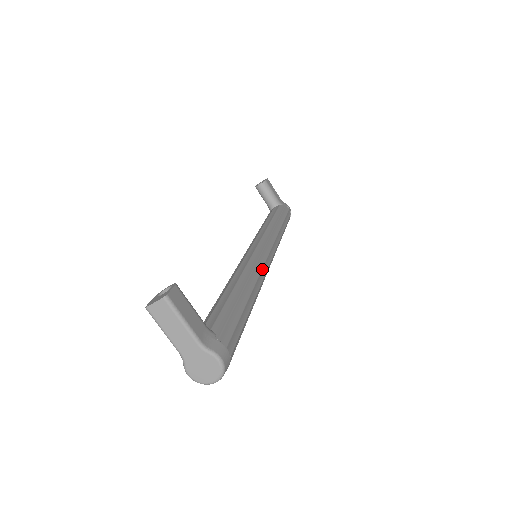
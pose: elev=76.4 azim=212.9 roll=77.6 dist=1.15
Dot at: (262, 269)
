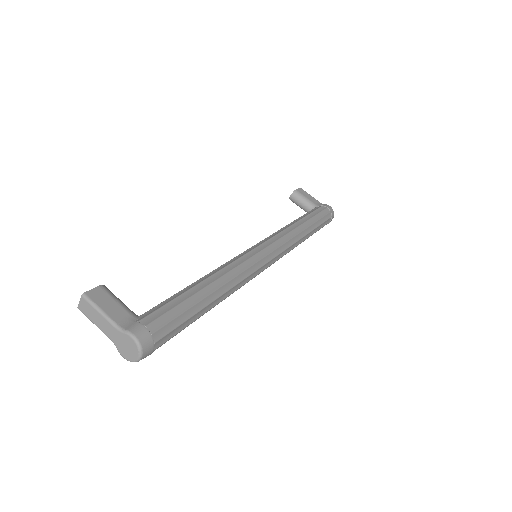
Dot at: (242, 263)
